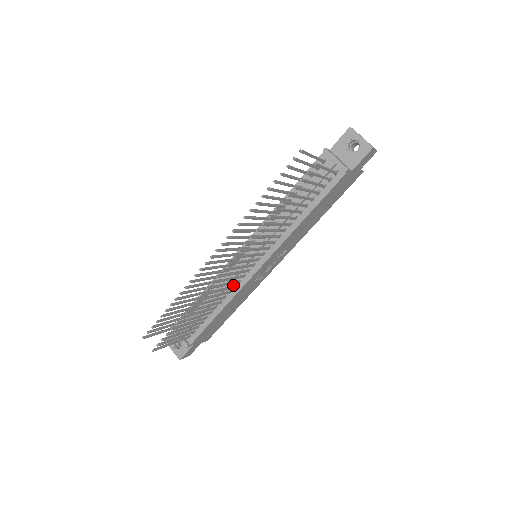
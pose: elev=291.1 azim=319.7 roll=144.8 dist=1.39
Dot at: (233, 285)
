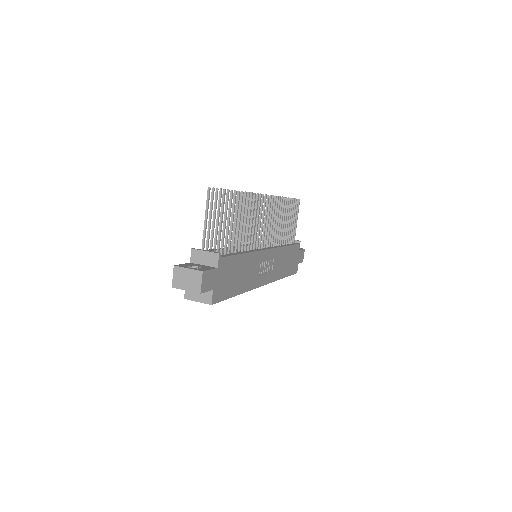
Dot at: (249, 250)
